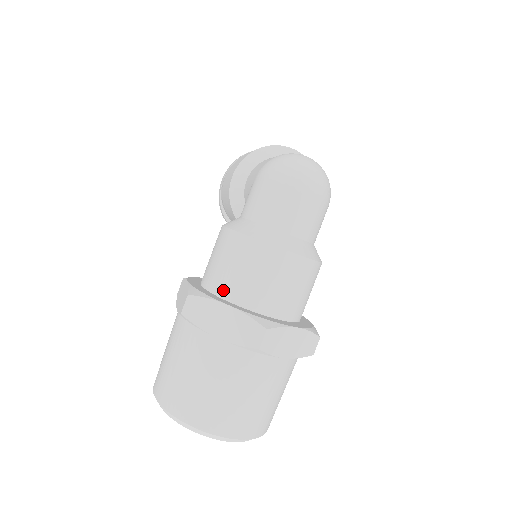
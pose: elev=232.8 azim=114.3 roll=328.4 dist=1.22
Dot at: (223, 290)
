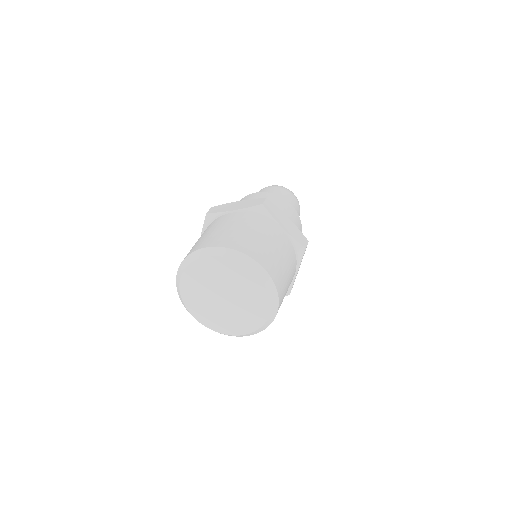
Dot at: occluded
